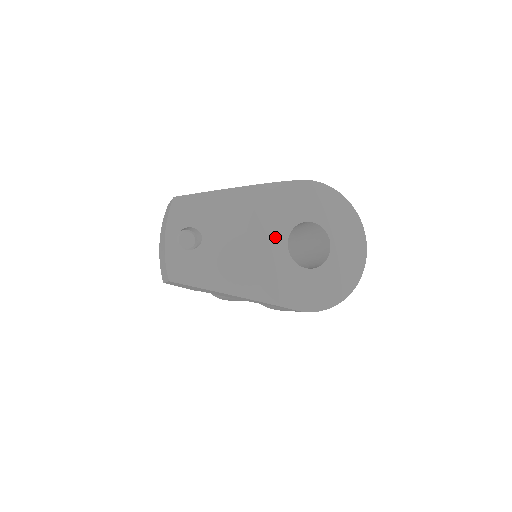
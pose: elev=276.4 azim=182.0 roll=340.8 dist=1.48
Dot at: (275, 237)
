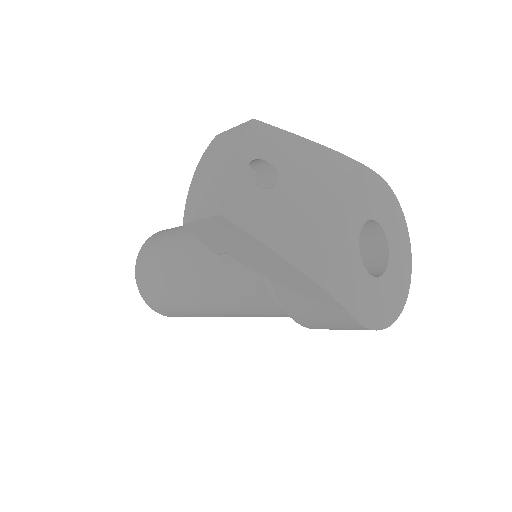
Dot at: (352, 220)
